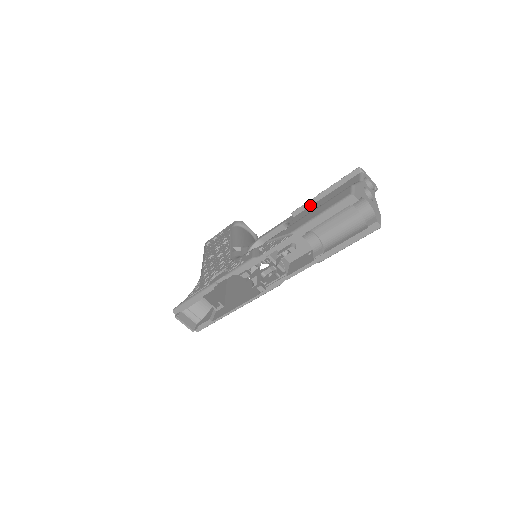
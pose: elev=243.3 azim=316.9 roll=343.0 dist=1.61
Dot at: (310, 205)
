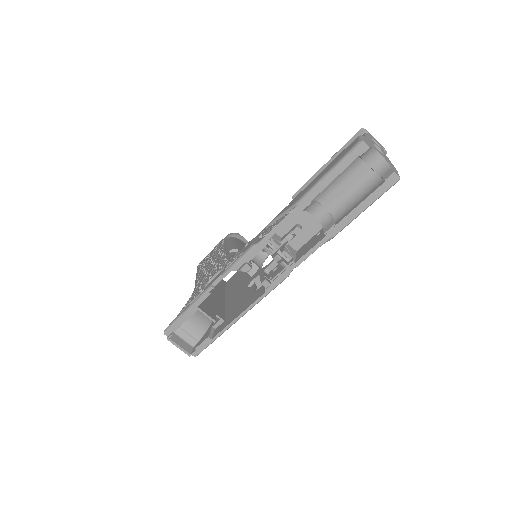
Dot at: occluded
